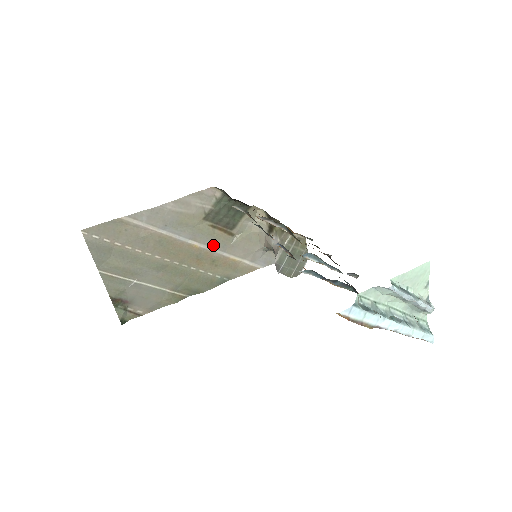
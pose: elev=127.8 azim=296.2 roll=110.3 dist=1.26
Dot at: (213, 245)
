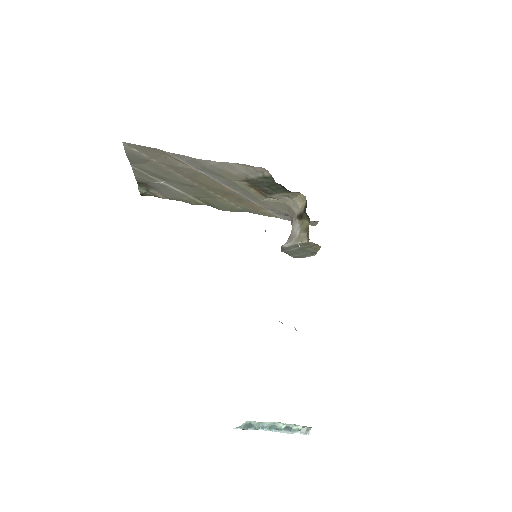
Dot at: (244, 194)
